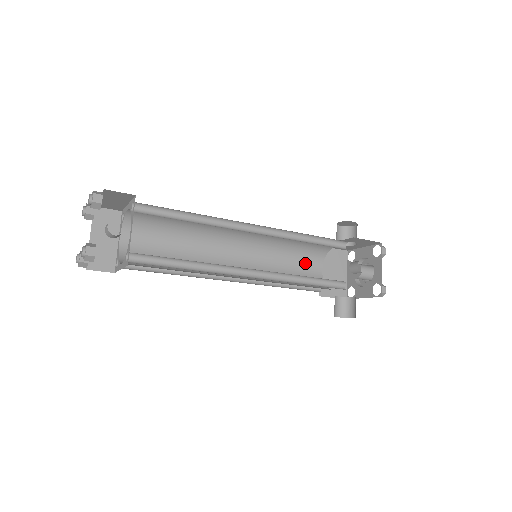
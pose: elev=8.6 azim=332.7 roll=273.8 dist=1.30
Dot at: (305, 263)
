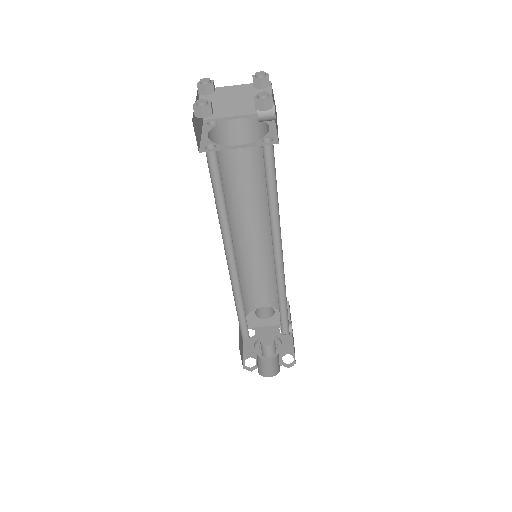
Dot at: occluded
